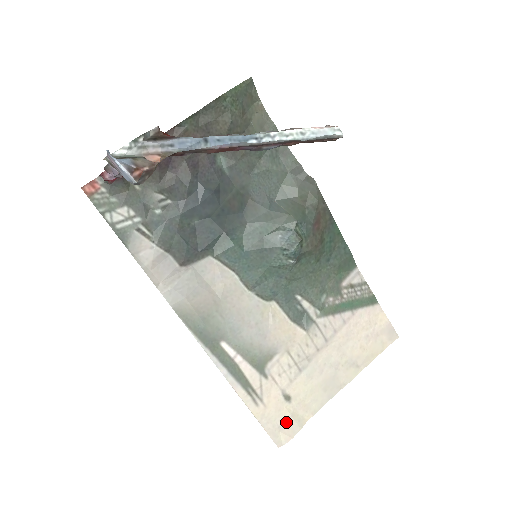
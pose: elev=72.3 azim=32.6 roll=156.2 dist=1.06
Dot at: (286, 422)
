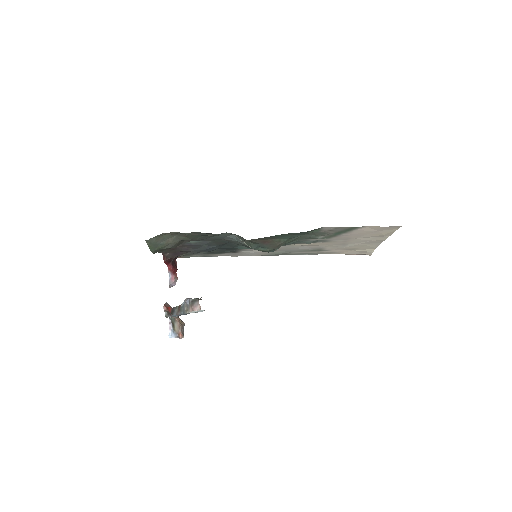
Dot at: (361, 252)
